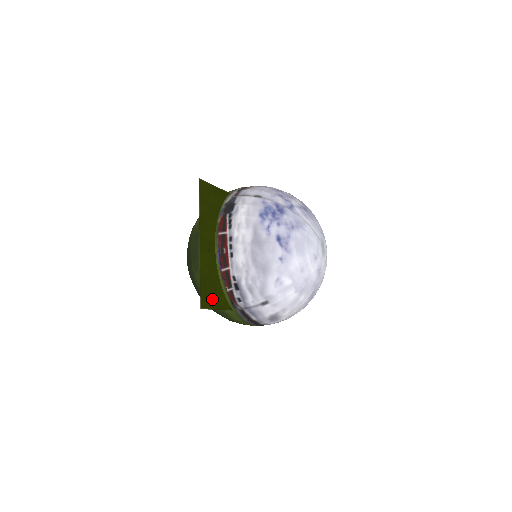
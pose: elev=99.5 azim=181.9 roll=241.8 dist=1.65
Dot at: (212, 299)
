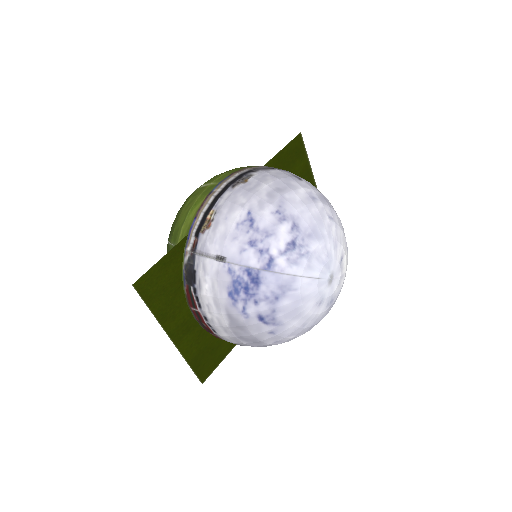
Dot at: (212, 360)
